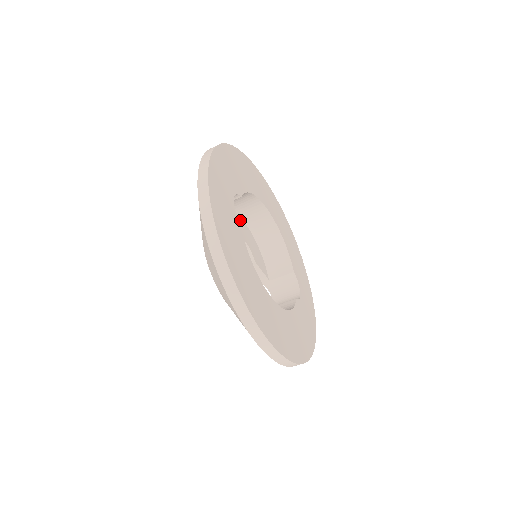
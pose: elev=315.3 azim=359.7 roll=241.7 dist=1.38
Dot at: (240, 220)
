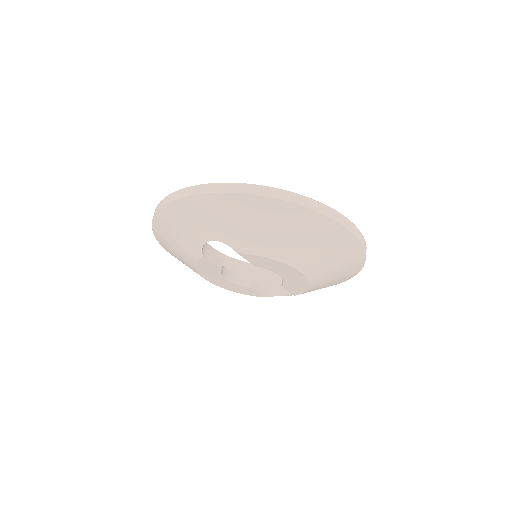
Dot at: occluded
